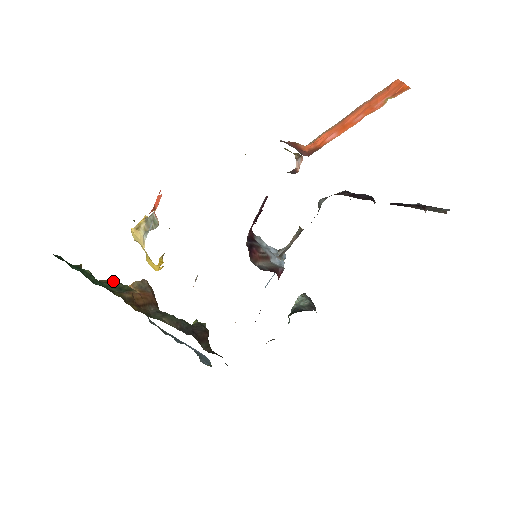
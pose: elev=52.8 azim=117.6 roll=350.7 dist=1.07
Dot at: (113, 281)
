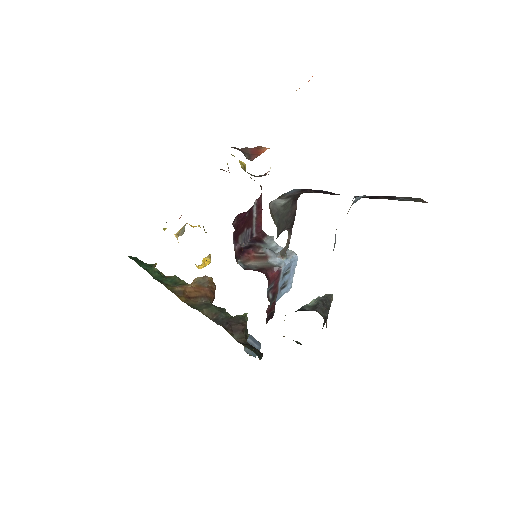
Dot at: (173, 277)
